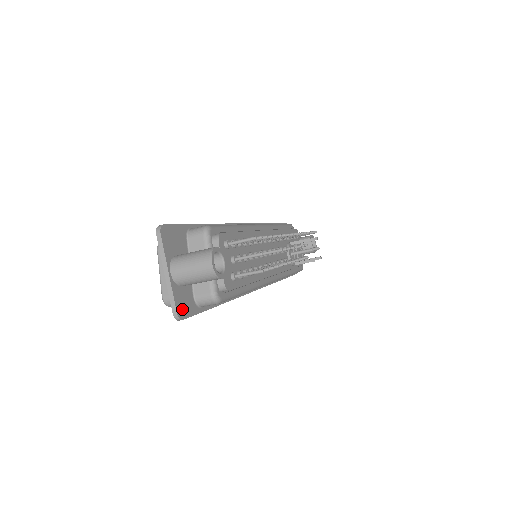
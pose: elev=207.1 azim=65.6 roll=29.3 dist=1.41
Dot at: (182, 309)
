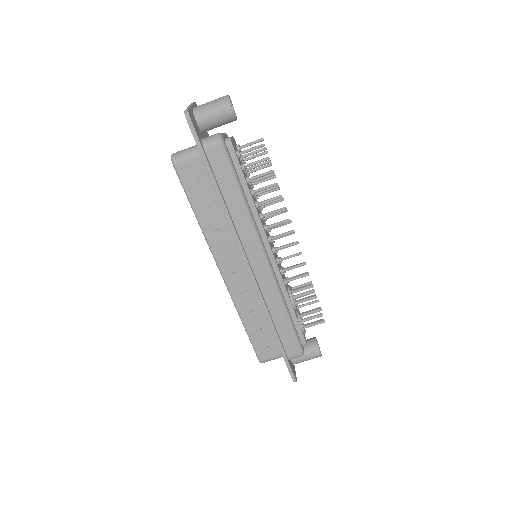
Dot at: (192, 119)
